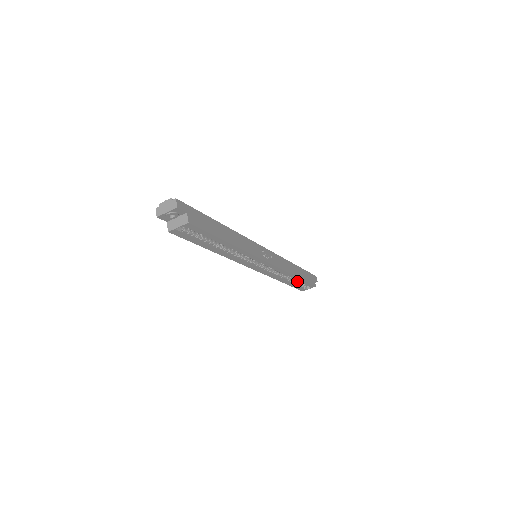
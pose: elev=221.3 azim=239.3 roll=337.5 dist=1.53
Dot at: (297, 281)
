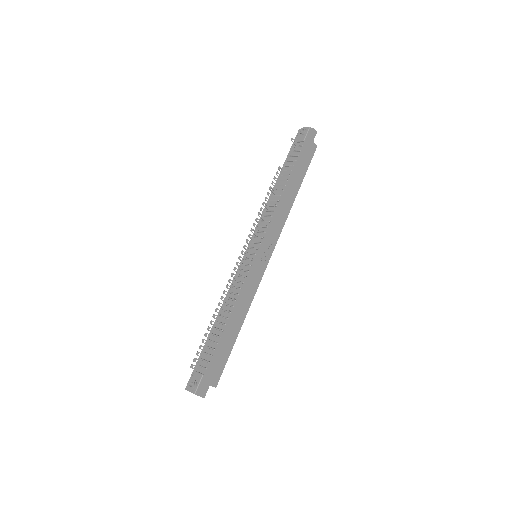
Dot at: occluded
